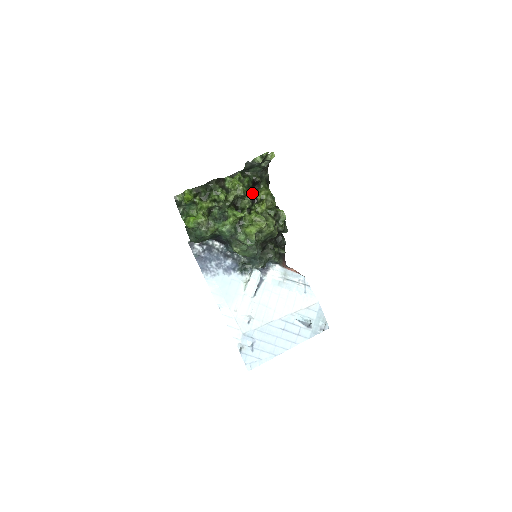
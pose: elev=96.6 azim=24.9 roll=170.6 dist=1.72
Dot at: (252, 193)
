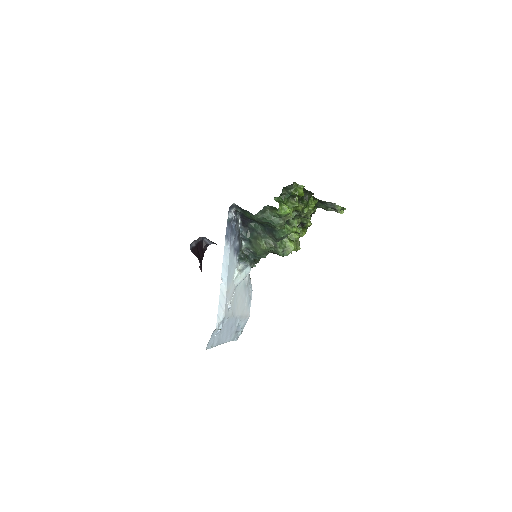
Dot at: (309, 220)
